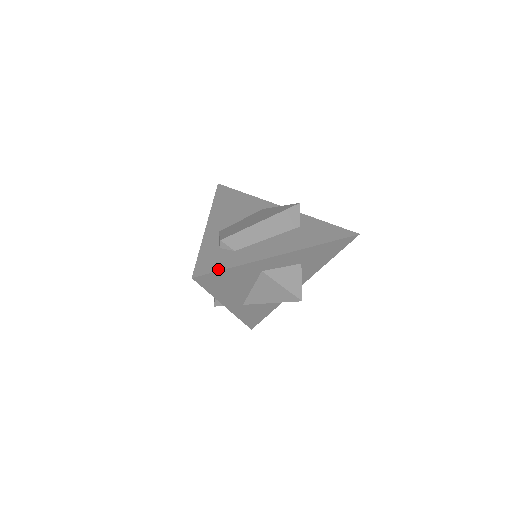
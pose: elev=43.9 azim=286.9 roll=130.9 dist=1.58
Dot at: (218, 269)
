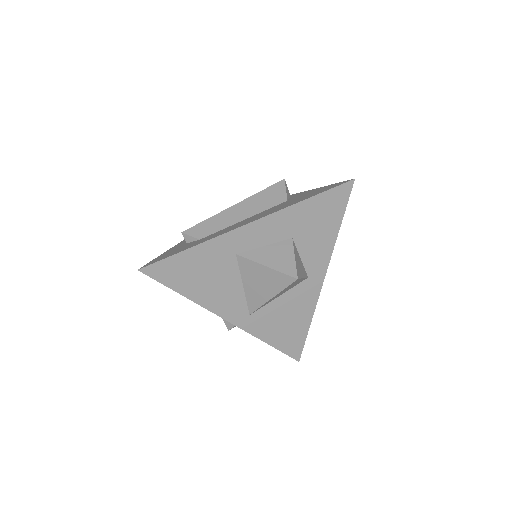
Dot at: (169, 256)
